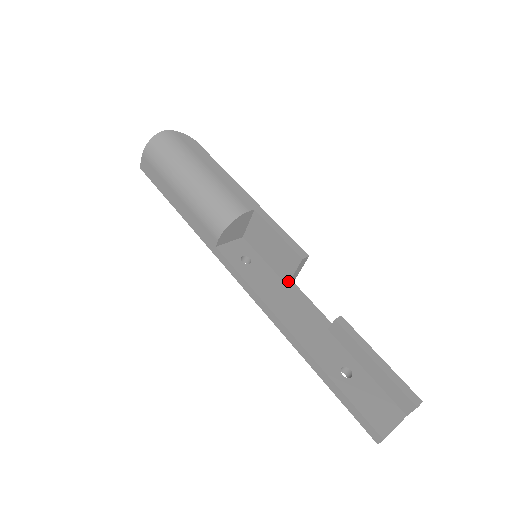
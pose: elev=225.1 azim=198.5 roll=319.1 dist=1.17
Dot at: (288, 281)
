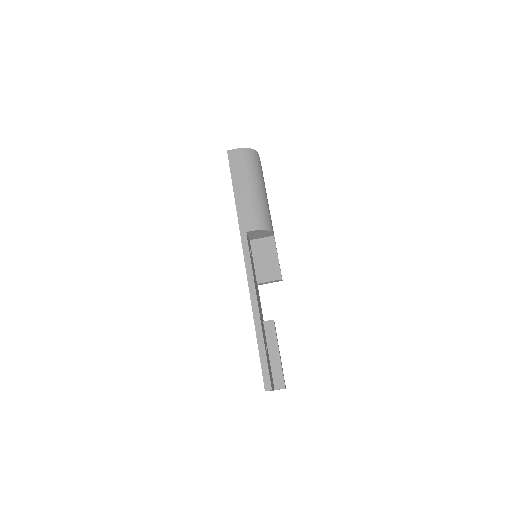
Dot at: (260, 282)
